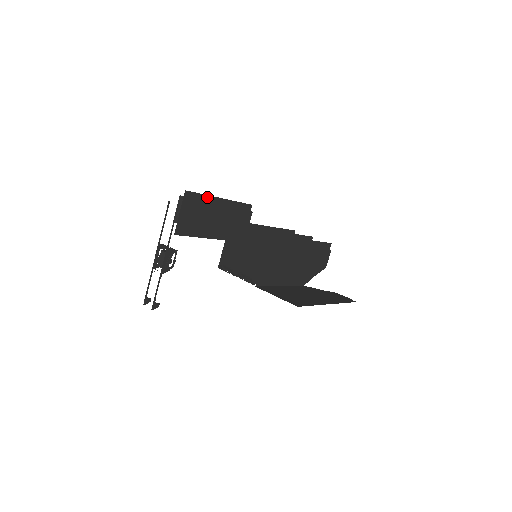
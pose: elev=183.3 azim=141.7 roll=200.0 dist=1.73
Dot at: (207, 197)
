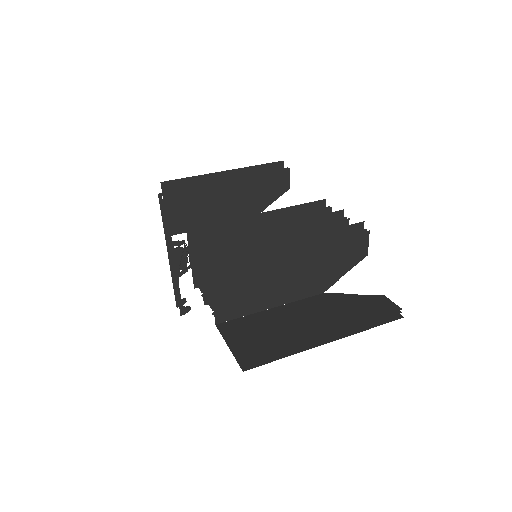
Dot at: (200, 177)
